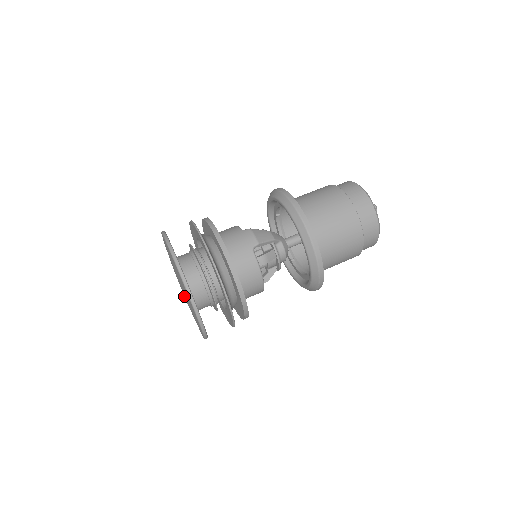
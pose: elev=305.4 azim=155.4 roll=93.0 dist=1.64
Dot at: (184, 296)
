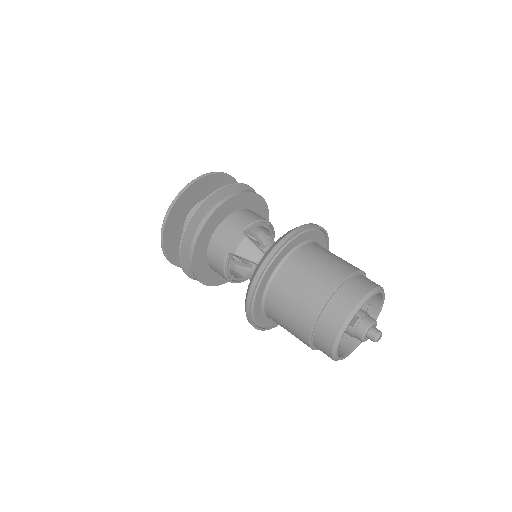
Dot at: occluded
